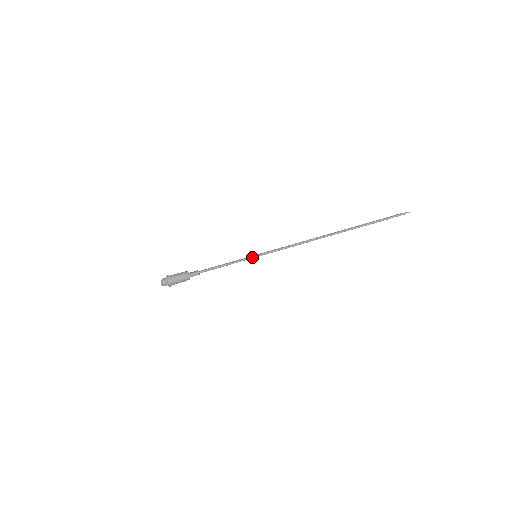
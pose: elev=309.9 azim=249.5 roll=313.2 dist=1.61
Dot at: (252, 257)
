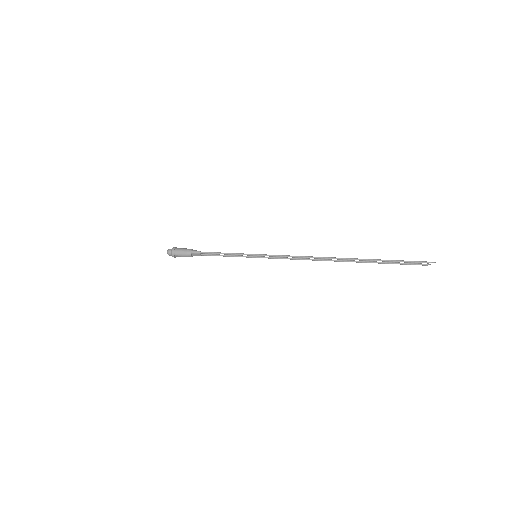
Dot at: (251, 254)
